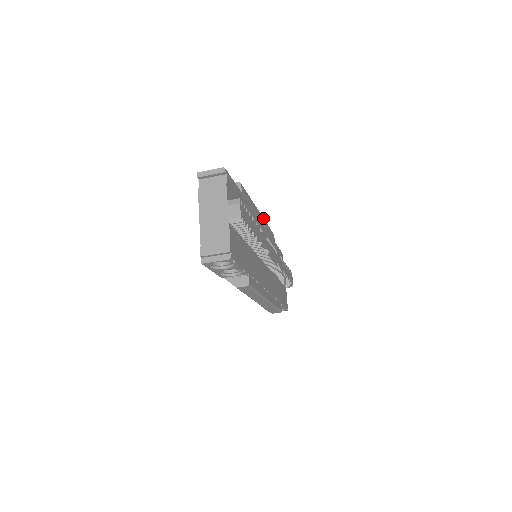
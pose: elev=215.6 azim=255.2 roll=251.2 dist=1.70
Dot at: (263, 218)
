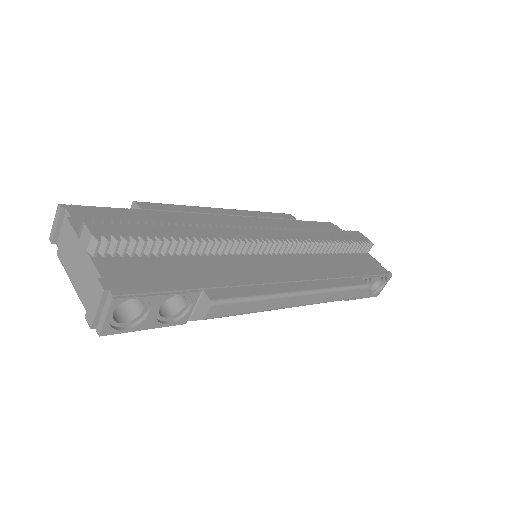
Dot at: (240, 210)
